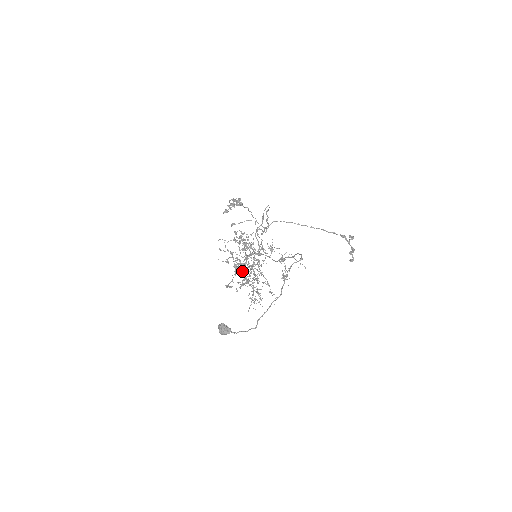
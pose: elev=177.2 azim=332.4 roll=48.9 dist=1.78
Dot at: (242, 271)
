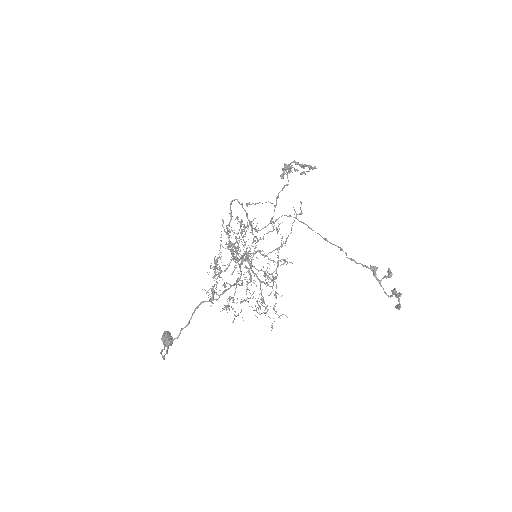
Dot at: occluded
